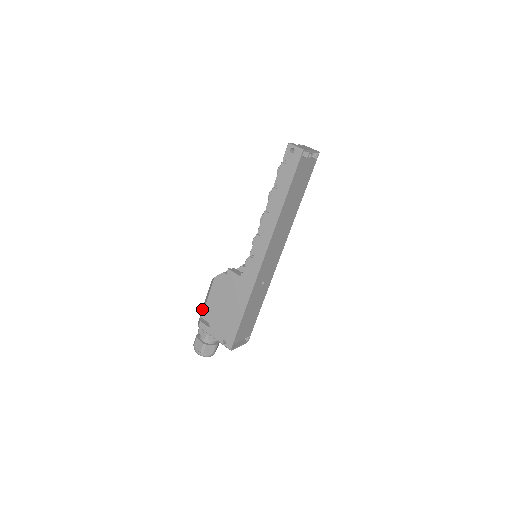
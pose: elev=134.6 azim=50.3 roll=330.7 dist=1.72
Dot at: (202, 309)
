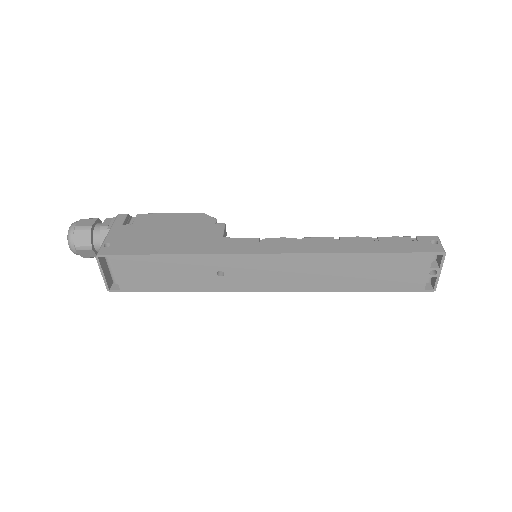
Dot at: occluded
